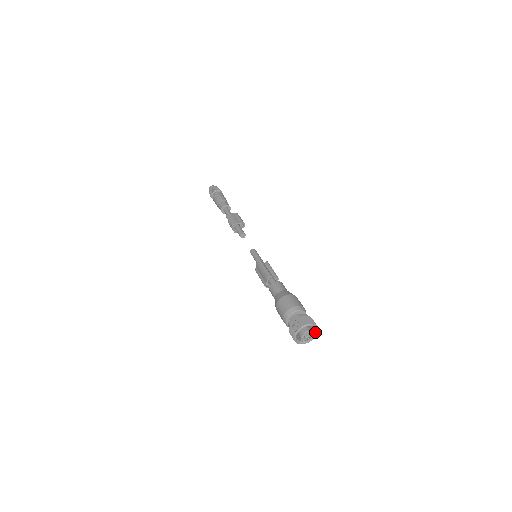
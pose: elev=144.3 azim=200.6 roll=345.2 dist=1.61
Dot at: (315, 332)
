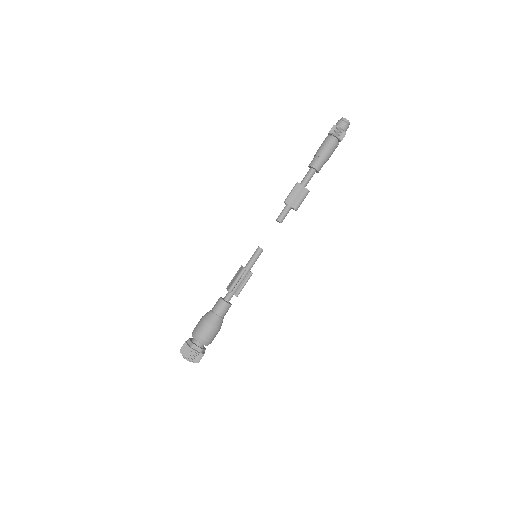
Dot at: occluded
